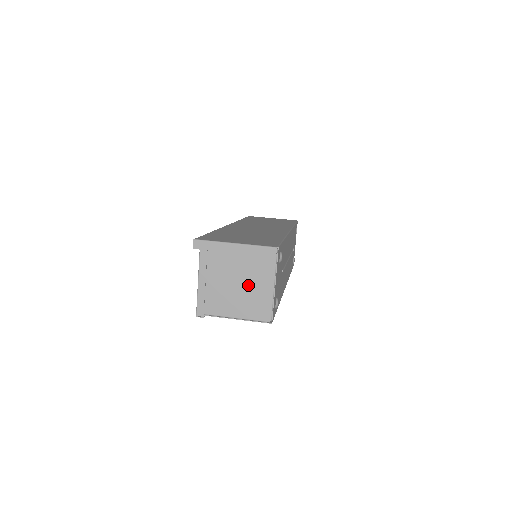
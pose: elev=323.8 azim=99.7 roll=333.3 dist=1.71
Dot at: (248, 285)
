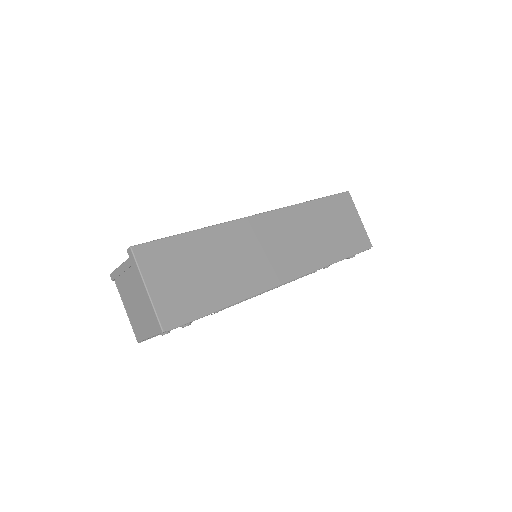
Dot at: (141, 312)
